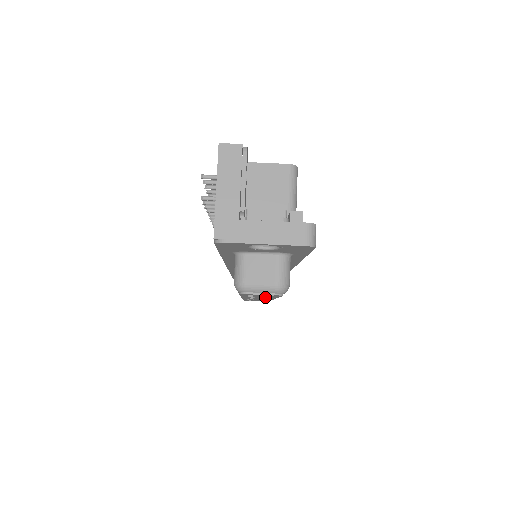
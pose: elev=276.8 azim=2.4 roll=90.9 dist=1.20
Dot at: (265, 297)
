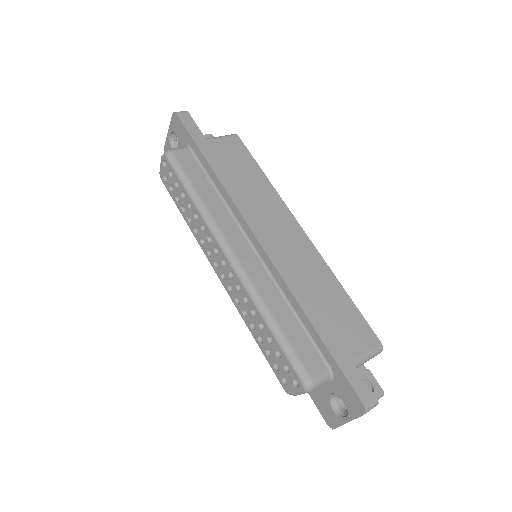
Dot at: (191, 210)
